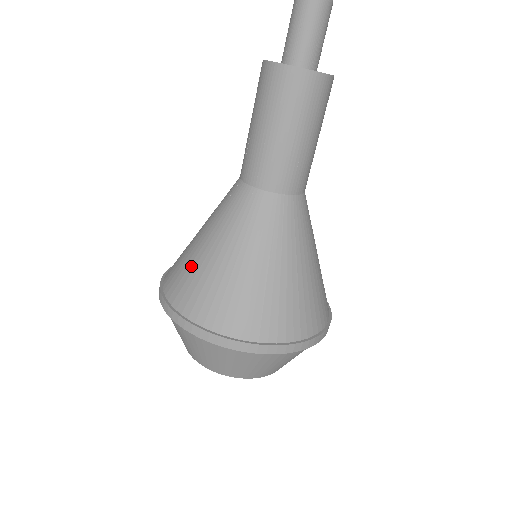
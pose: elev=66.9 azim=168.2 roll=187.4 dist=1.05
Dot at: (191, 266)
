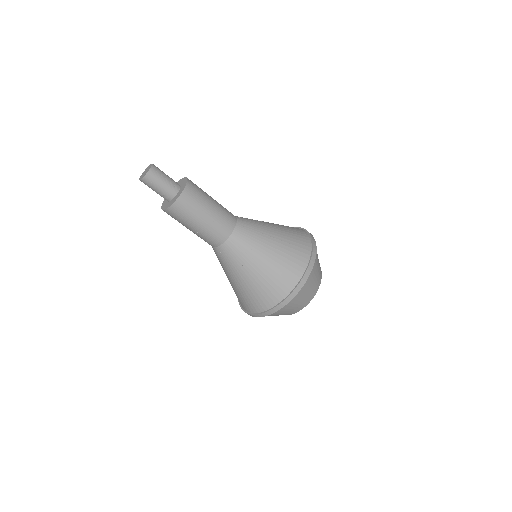
Dot at: (236, 292)
